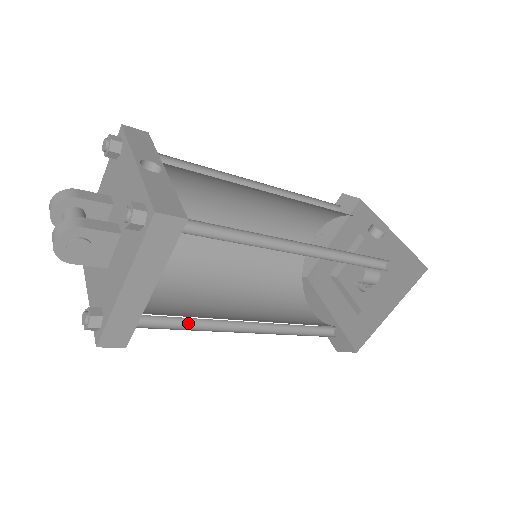
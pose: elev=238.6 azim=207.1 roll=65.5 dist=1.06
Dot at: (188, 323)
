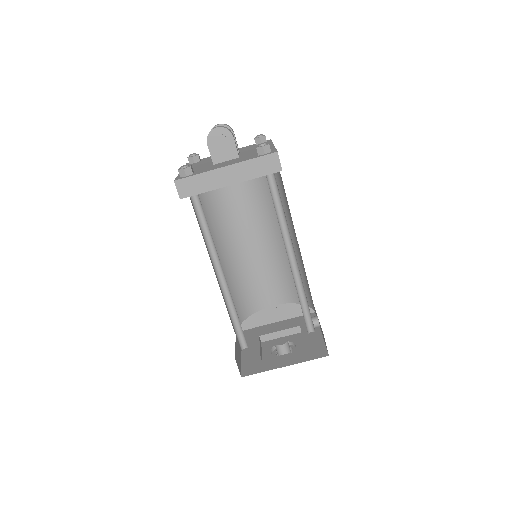
Dot at: (205, 234)
